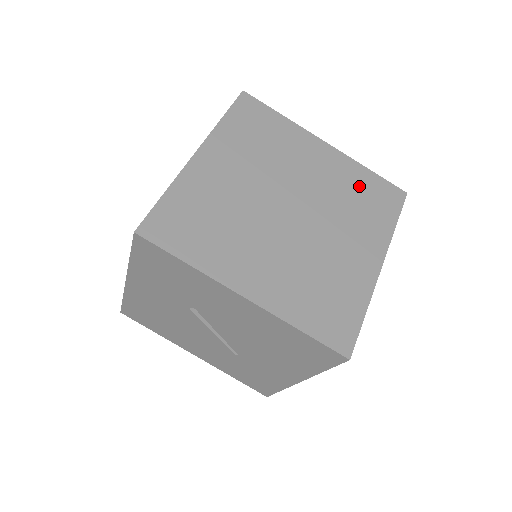
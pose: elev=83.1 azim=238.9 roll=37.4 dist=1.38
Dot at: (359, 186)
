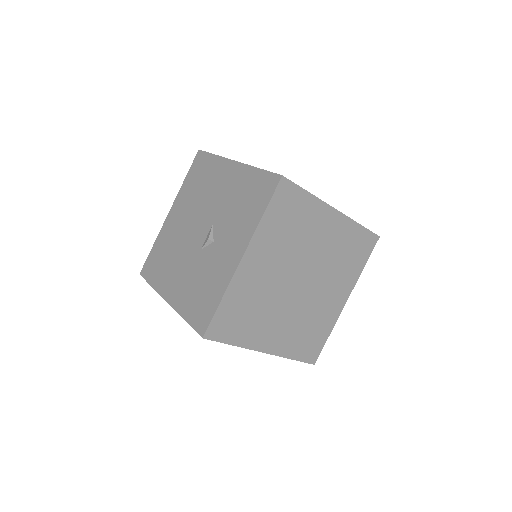
Dot at: (350, 243)
